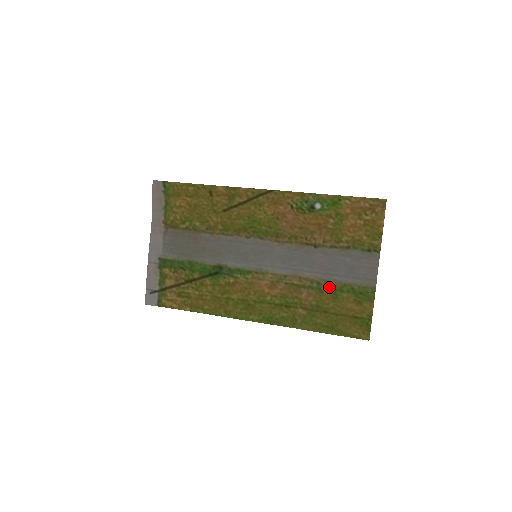
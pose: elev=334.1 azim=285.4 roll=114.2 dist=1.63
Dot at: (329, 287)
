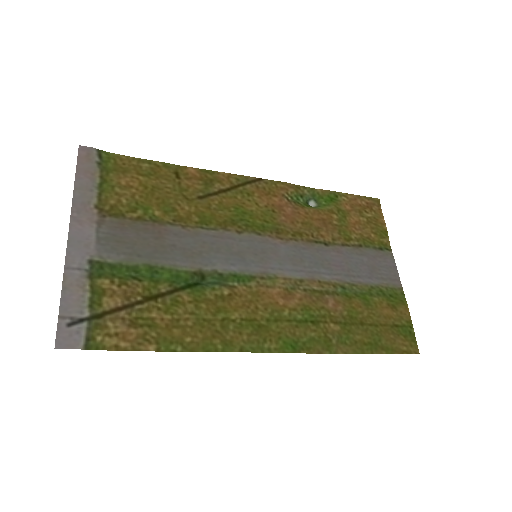
Dot at: (356, 291)
